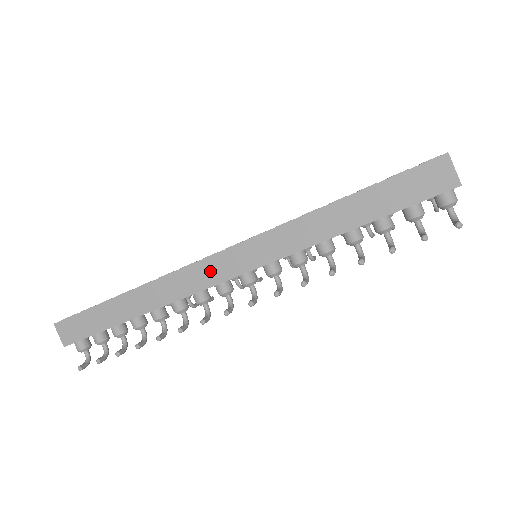
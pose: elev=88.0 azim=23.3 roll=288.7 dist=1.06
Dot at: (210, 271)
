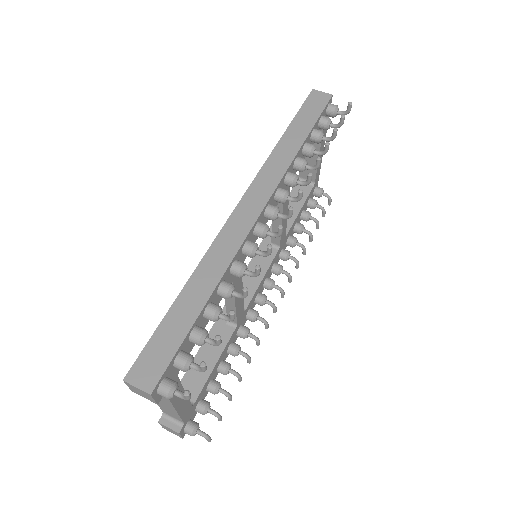
Dot at: (243, 217)
